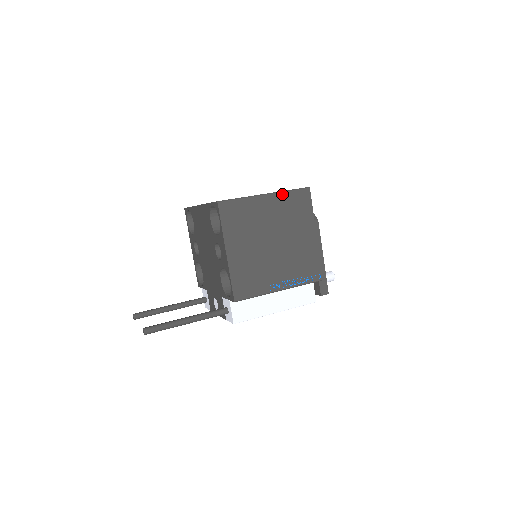
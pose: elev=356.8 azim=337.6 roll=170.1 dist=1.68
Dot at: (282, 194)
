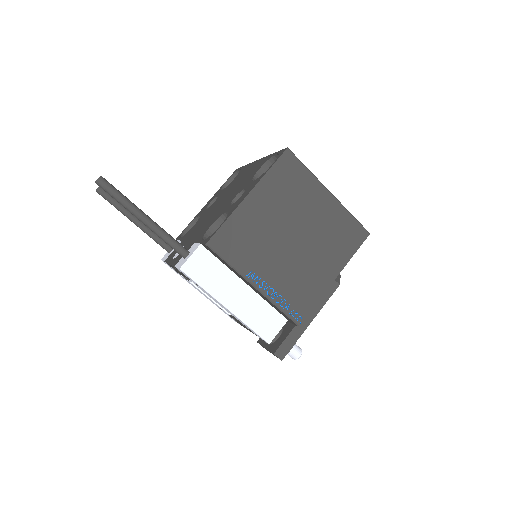
Dot at: (343, 210)
